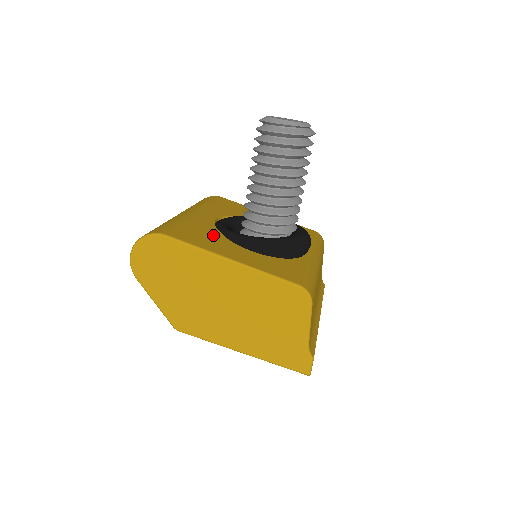
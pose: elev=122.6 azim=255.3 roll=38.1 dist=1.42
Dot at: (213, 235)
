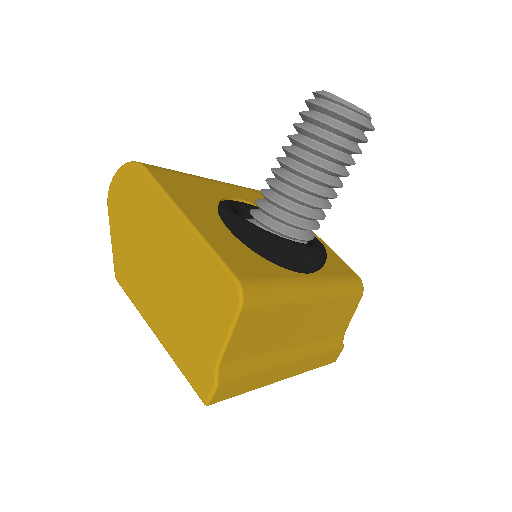
Dot at: (204, 198)
